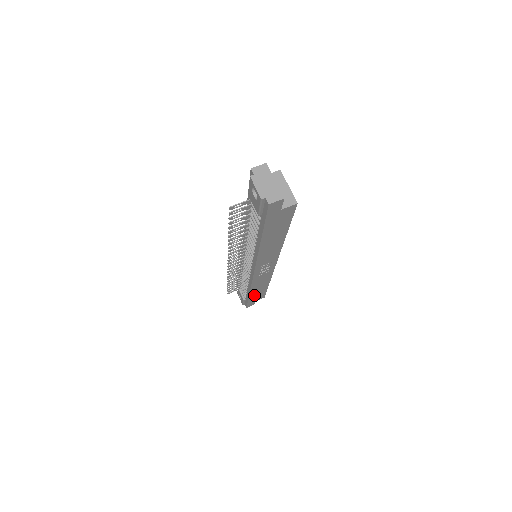
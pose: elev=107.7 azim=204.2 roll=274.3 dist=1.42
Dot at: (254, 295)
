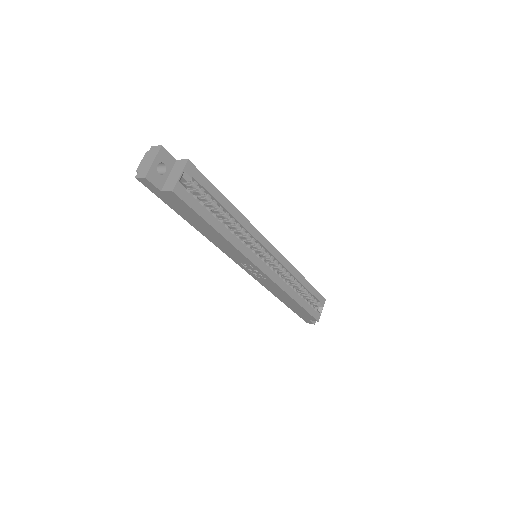
Dot at: (293, 307)
